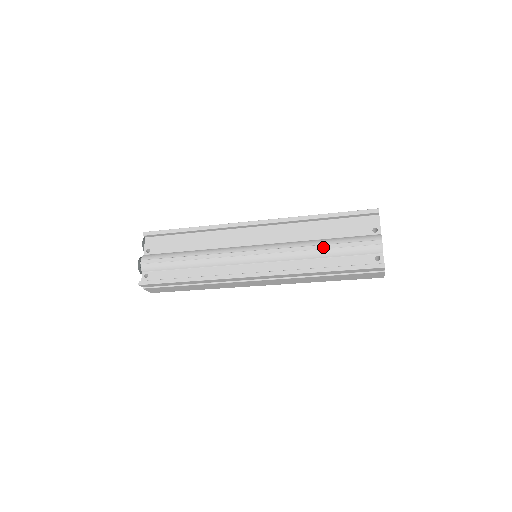
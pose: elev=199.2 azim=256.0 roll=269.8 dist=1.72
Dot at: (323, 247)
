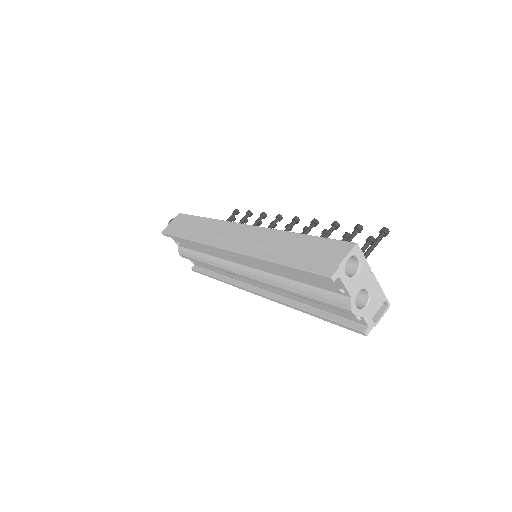
Dot at: (297, 295)
